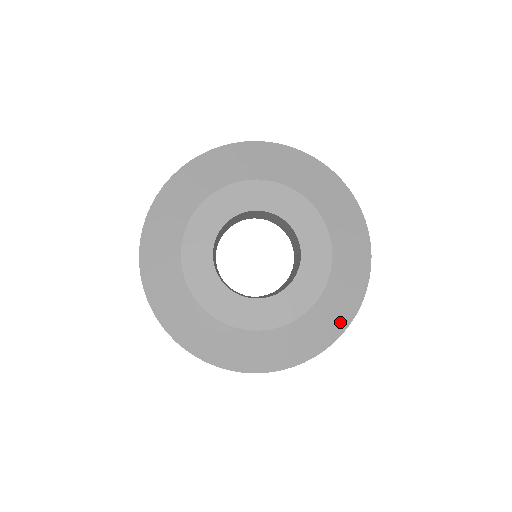
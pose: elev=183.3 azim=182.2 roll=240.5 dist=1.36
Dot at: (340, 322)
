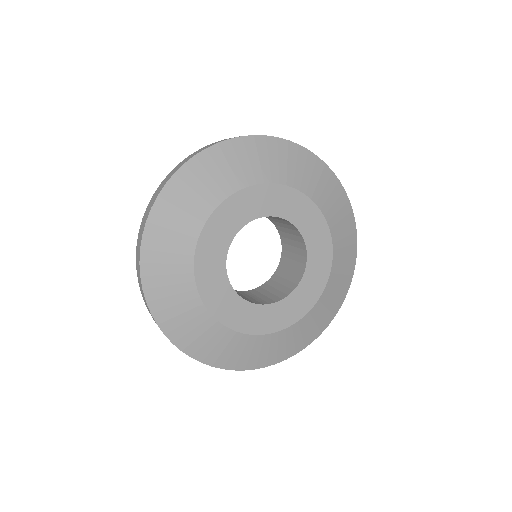
Dot at: (292, 349)
